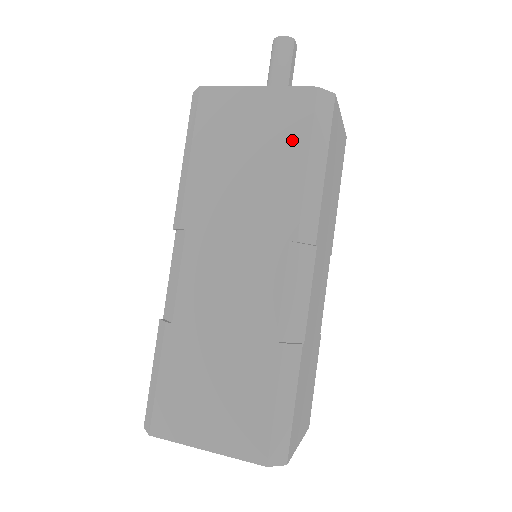
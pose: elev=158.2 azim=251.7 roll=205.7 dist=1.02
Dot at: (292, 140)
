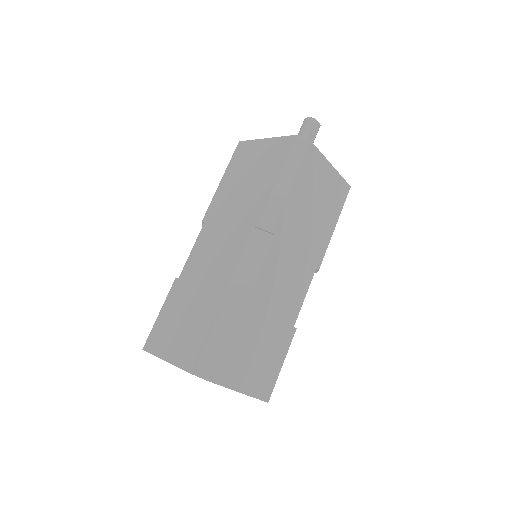
Dot at: (274, 166)
